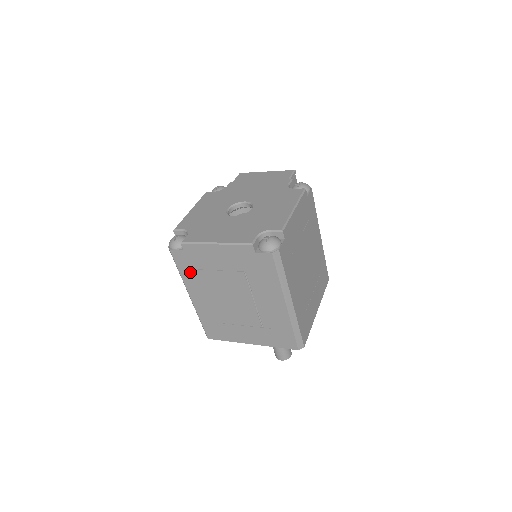
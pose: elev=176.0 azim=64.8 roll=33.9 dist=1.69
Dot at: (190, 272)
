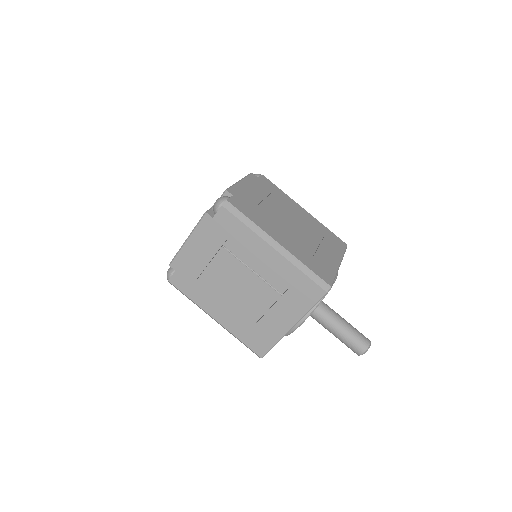
Dot at: (194, 289)
